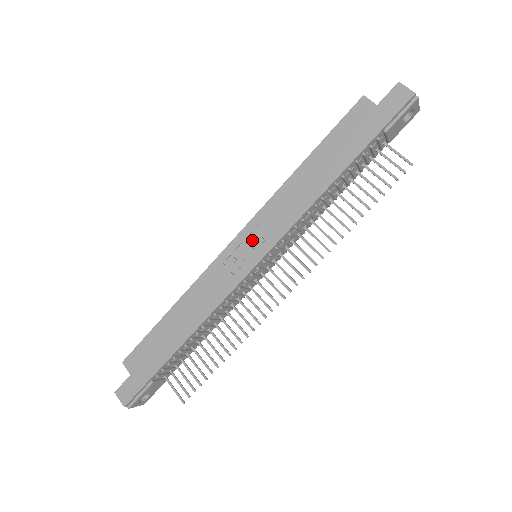
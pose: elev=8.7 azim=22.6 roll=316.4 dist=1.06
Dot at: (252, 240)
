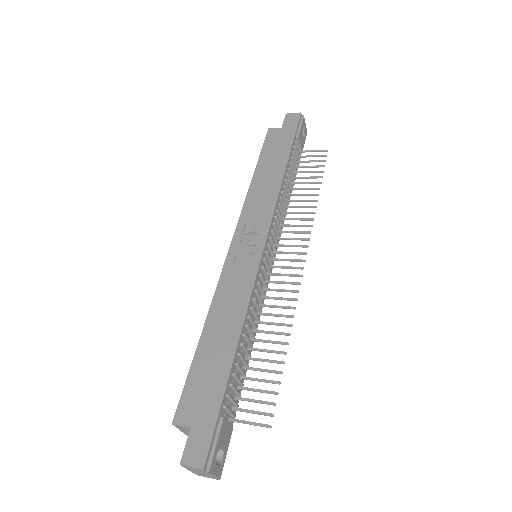
Dot at: (248, 236)
